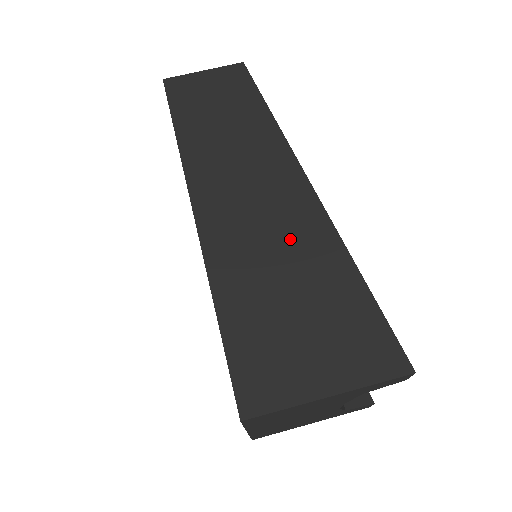
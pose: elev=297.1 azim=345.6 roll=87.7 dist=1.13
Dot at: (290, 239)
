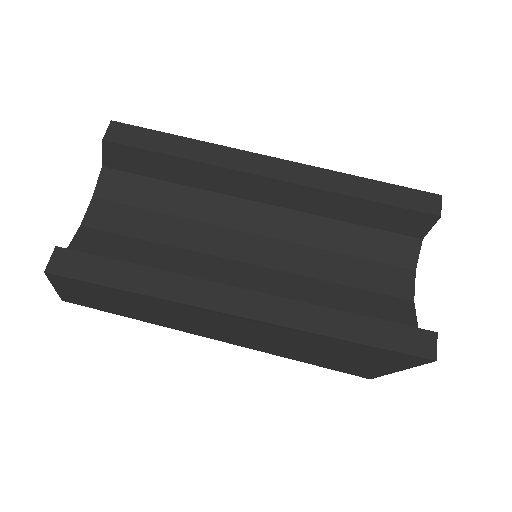
Dot at: (278, 338)
